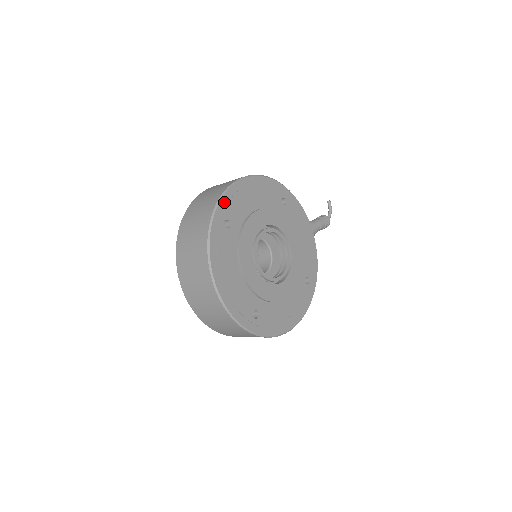
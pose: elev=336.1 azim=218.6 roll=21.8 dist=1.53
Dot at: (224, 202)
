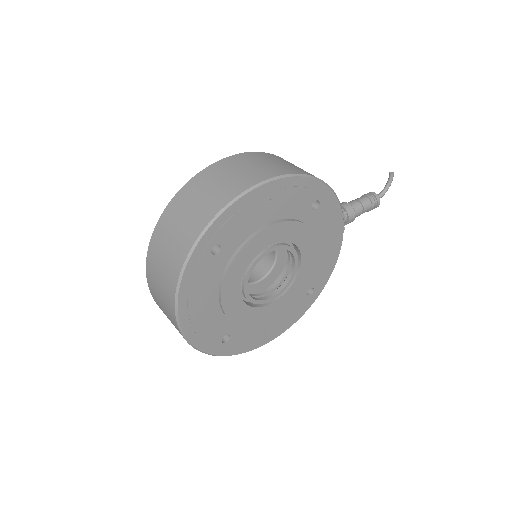
Dot at: (219, 222)
